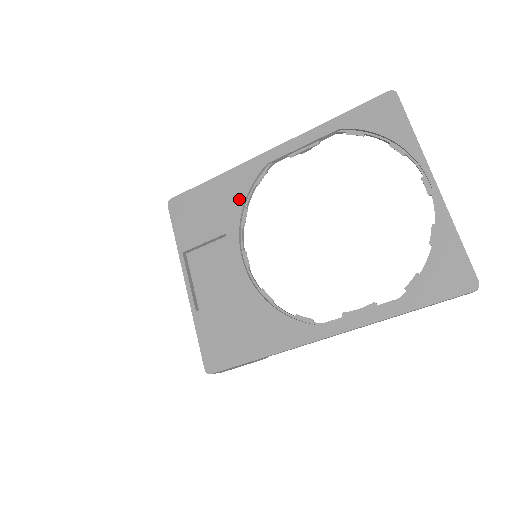
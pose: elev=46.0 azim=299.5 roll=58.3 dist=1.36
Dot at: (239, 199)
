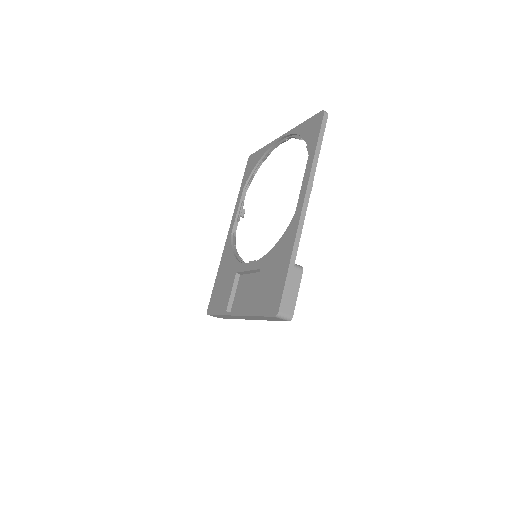
Dot at: (231, 258)
